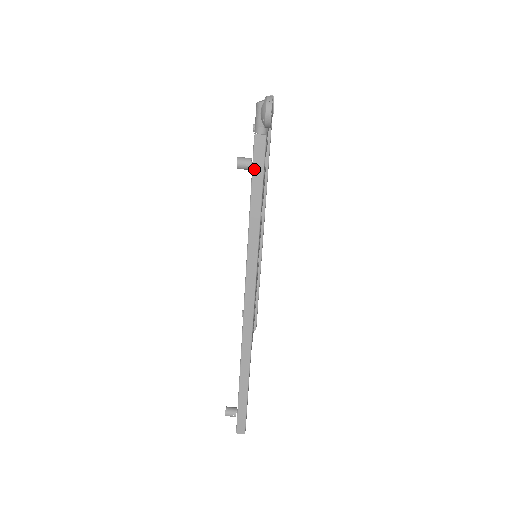
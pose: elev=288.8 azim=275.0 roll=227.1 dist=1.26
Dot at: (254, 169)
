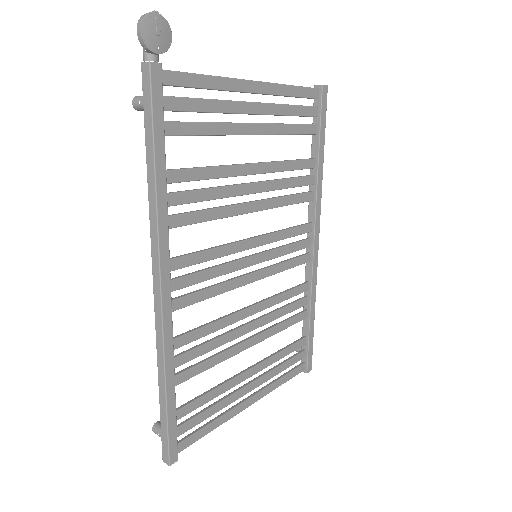
Dot at: (144, 107)
